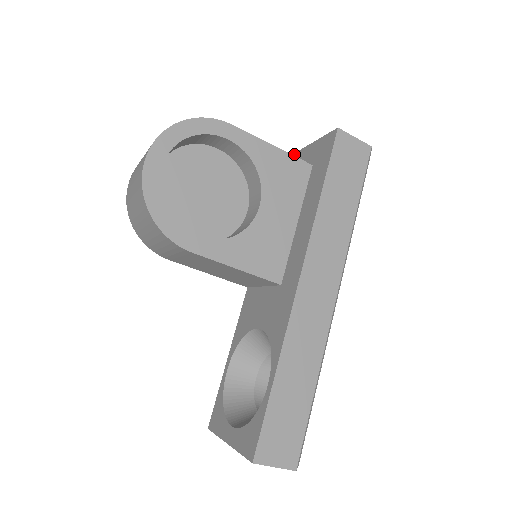
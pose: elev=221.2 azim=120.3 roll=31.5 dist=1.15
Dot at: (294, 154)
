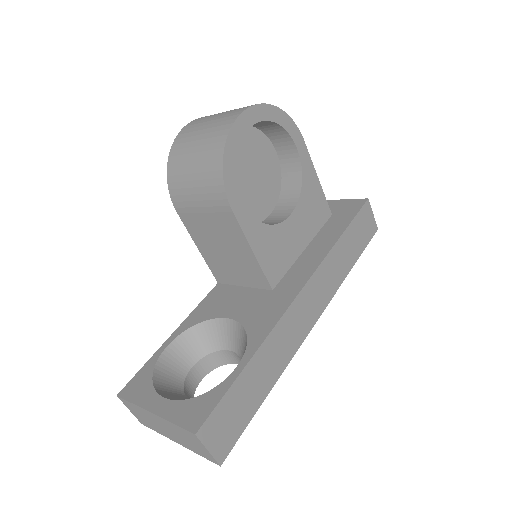
Dot at: occluded
